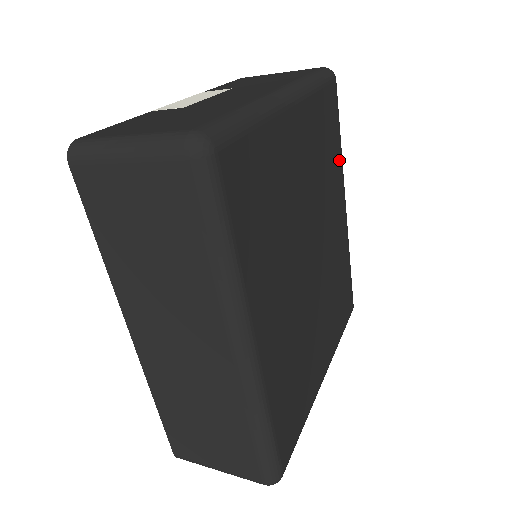
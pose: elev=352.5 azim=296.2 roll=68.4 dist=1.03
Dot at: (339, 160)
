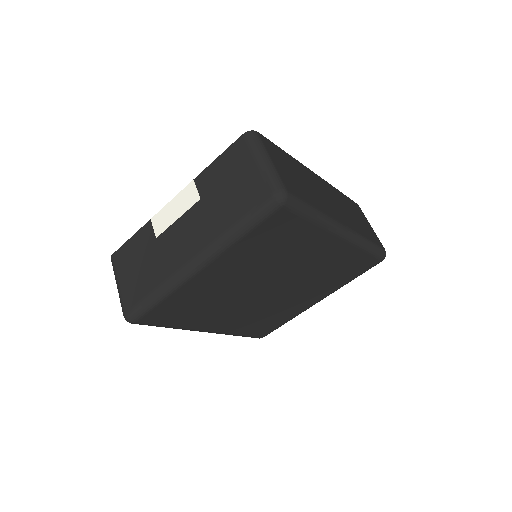
Dot at: (313, 232)
